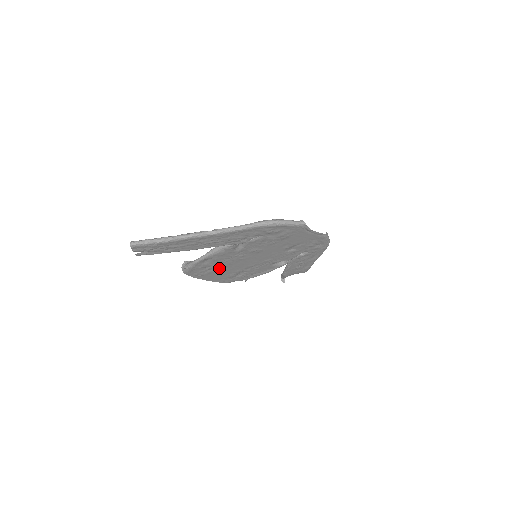
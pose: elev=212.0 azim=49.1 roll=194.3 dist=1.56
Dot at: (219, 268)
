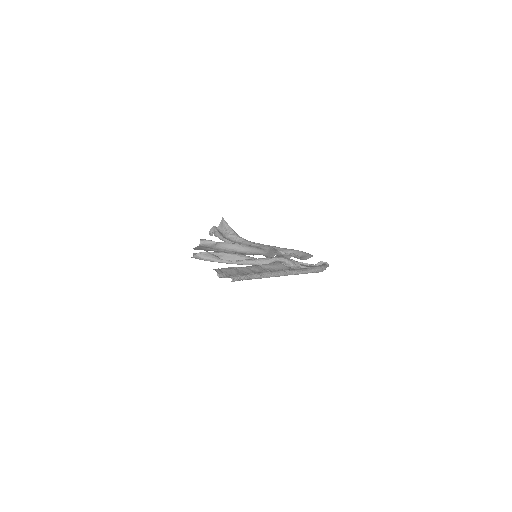
Dot at: occluded
